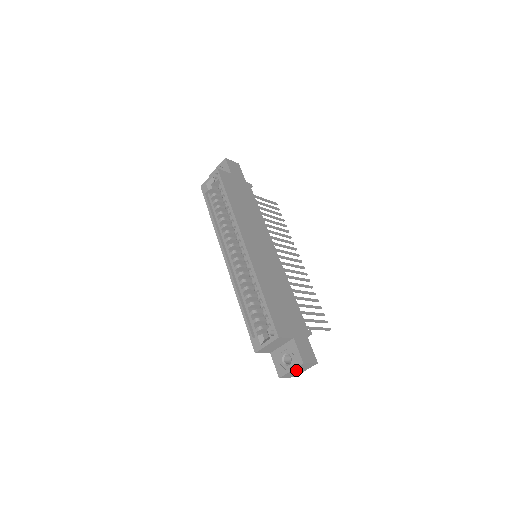
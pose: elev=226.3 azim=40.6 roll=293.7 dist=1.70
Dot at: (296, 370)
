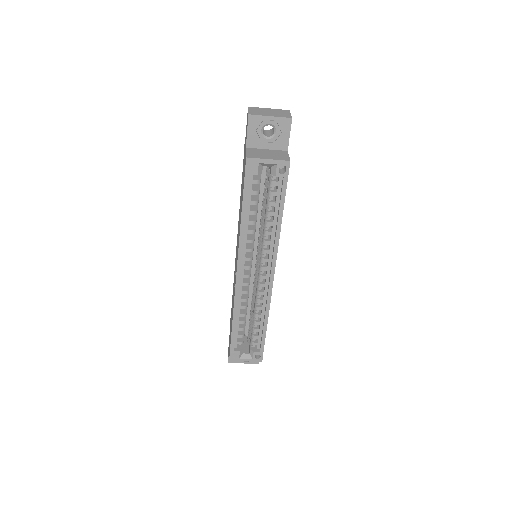
Dot at: occluded
